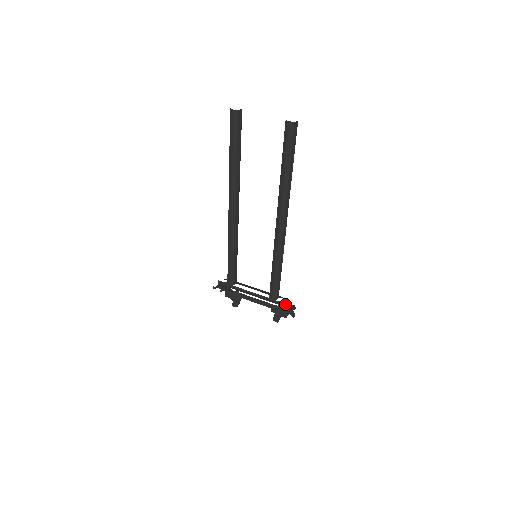
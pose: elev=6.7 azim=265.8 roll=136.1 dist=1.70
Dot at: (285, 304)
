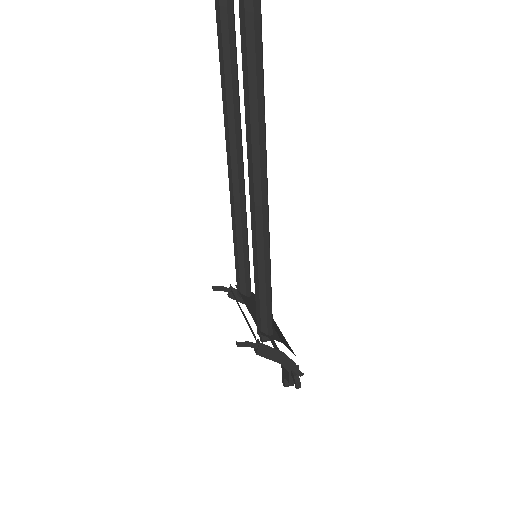
Dot at: (276, 352)
